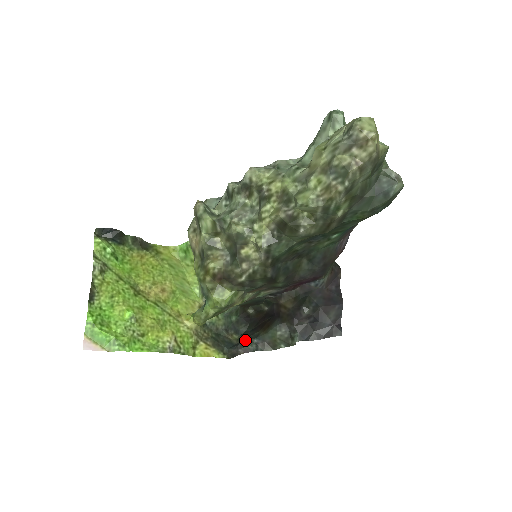
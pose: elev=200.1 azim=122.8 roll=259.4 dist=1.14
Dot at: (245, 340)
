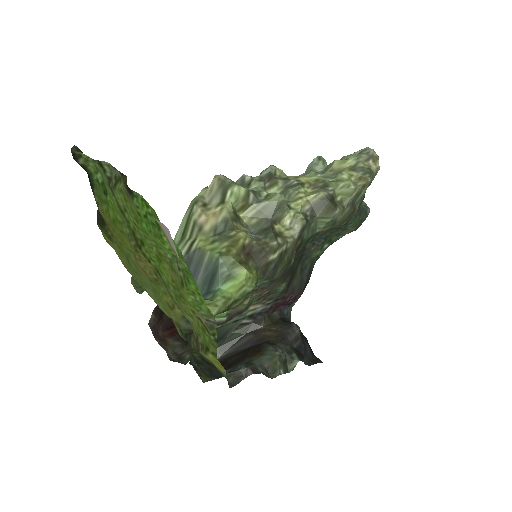
Dot at: occluded
